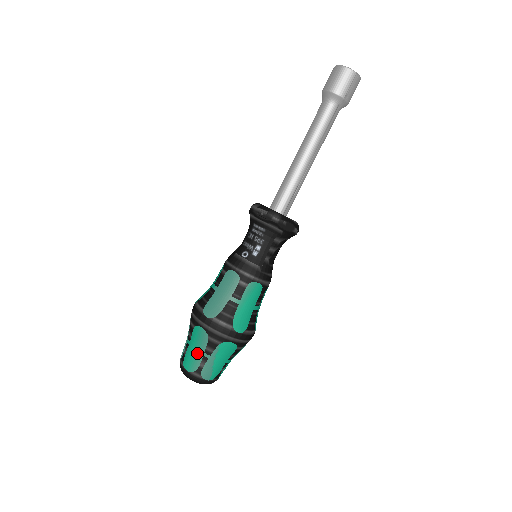
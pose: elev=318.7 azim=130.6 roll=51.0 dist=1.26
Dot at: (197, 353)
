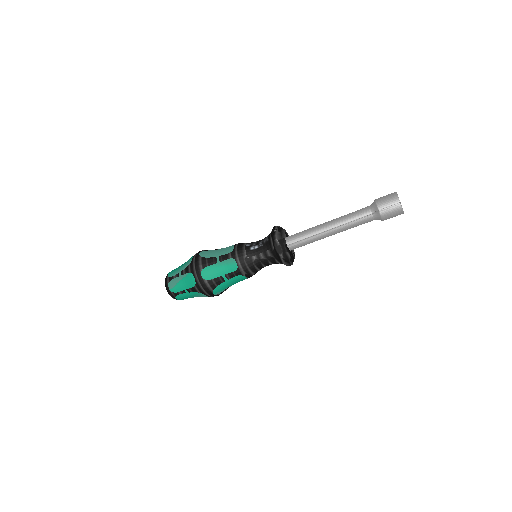
Dot at: (179, 269)
